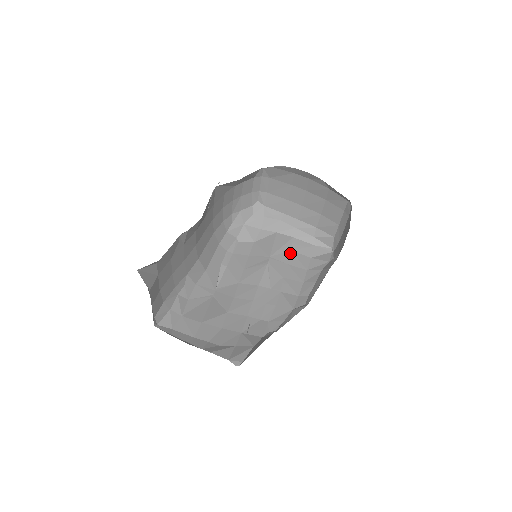
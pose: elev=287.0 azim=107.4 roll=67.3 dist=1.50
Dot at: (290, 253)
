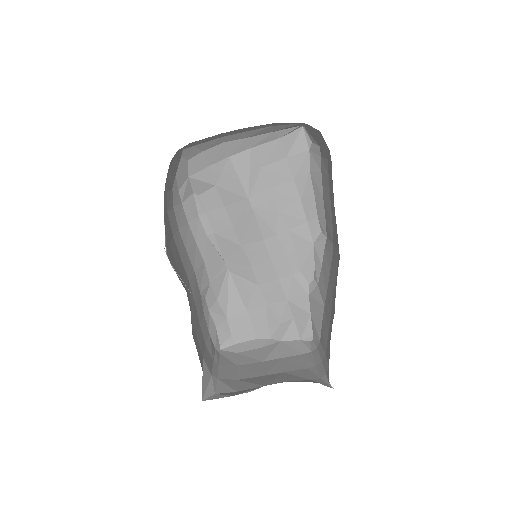
Dot at: (262, 172)
